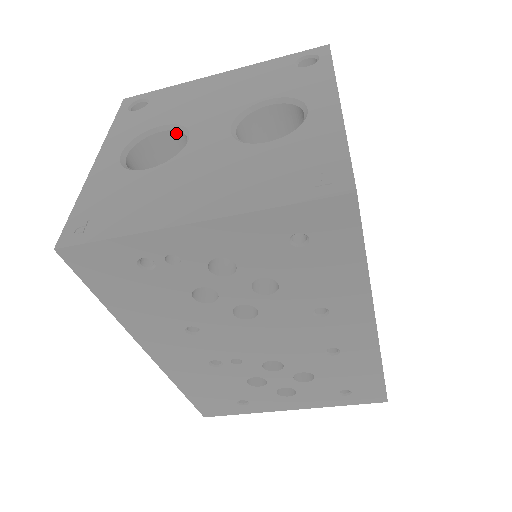
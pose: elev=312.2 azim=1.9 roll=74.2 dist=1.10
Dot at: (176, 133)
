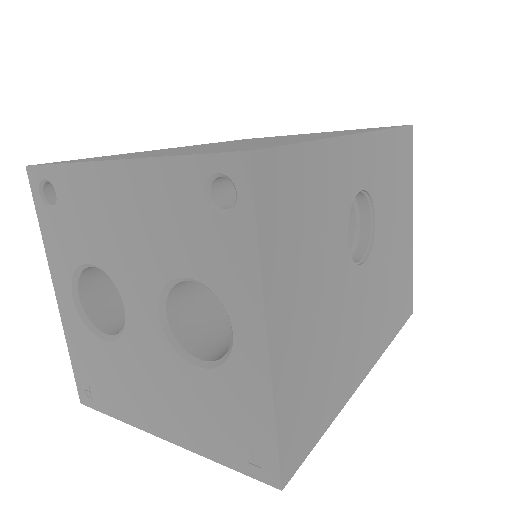
Dot at: occluded
